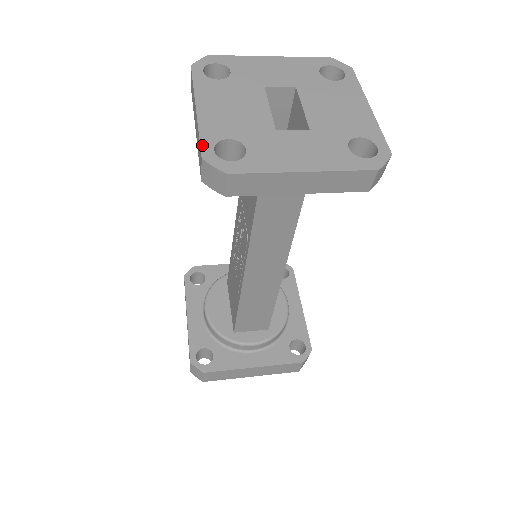
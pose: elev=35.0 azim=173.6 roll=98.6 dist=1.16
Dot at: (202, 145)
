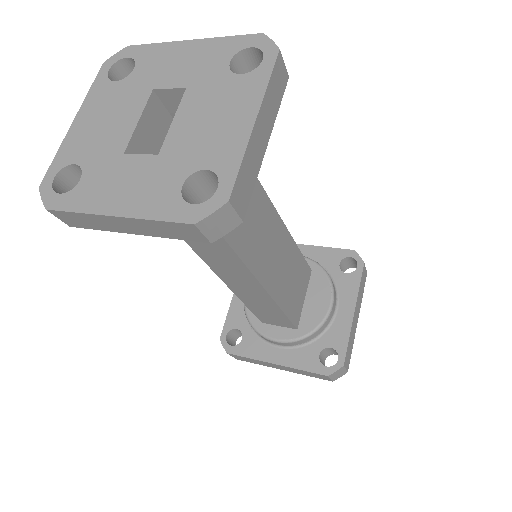
Dot at: (49, 171)
